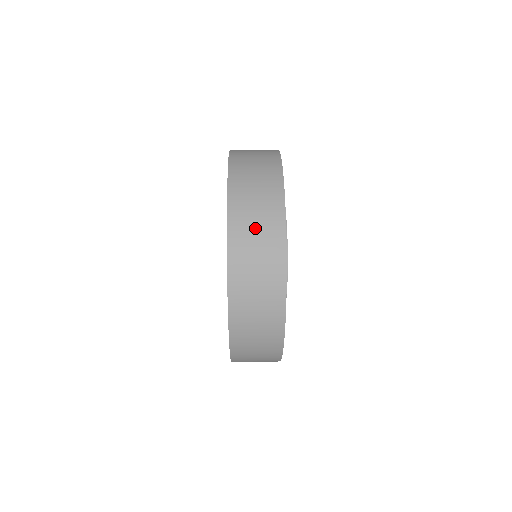
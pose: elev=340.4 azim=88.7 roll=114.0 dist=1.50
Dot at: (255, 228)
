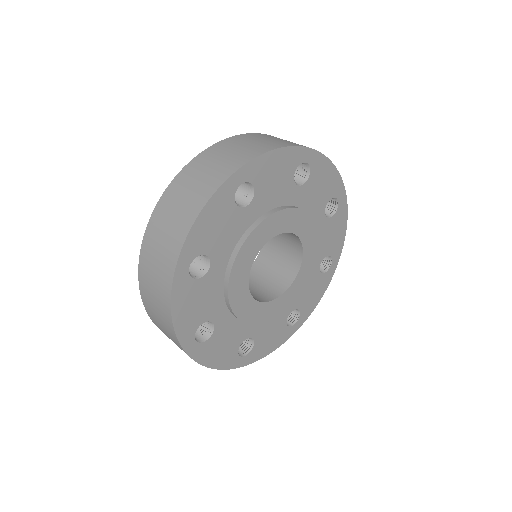
Dot at: (165, 229)
